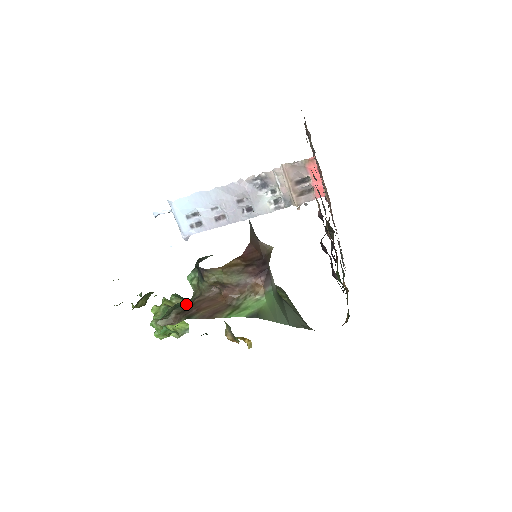
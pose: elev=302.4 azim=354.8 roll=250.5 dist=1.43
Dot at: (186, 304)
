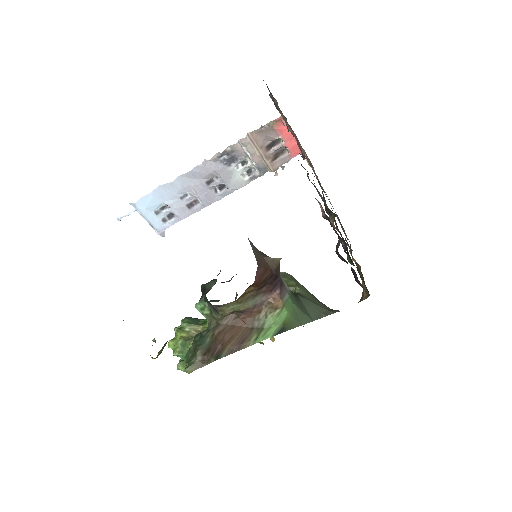
Dot at: (207, 339)
